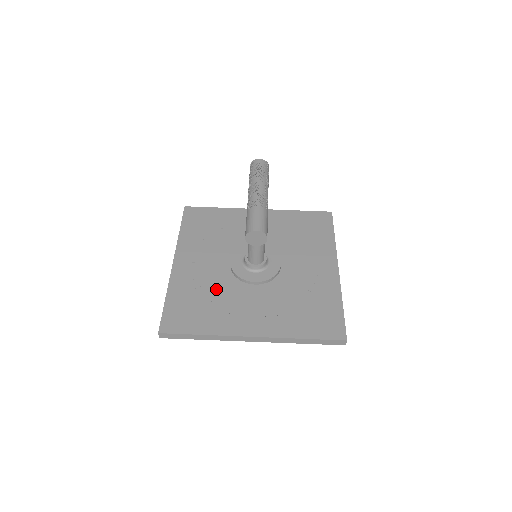
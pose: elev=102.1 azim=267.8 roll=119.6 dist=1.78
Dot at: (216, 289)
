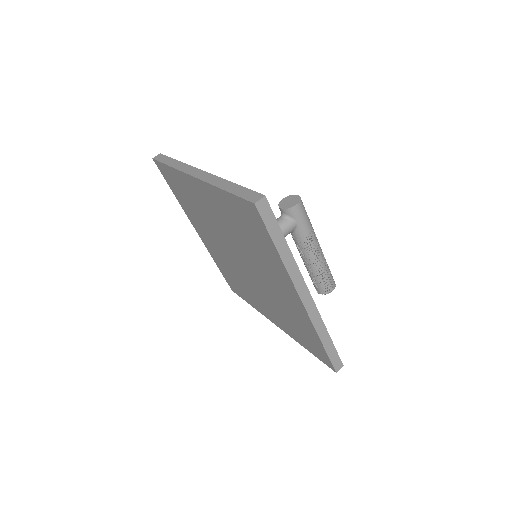
Dot at: occluded
